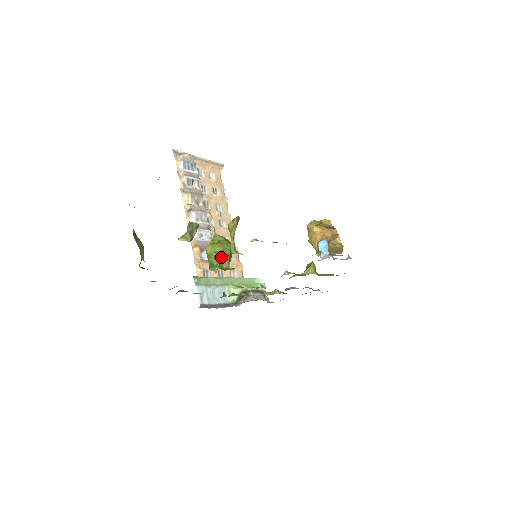
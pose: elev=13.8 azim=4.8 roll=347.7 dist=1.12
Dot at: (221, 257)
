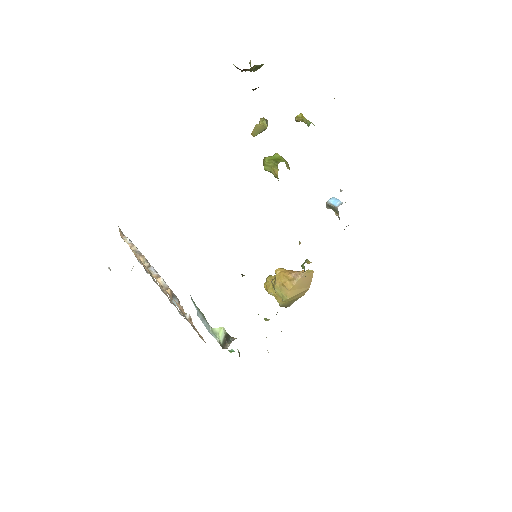
Dot at: (283, 159)
